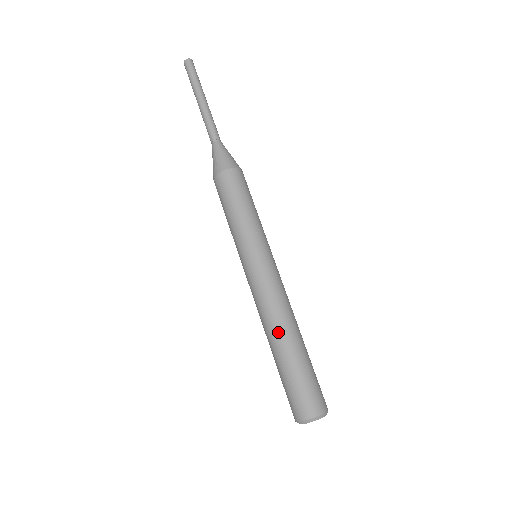
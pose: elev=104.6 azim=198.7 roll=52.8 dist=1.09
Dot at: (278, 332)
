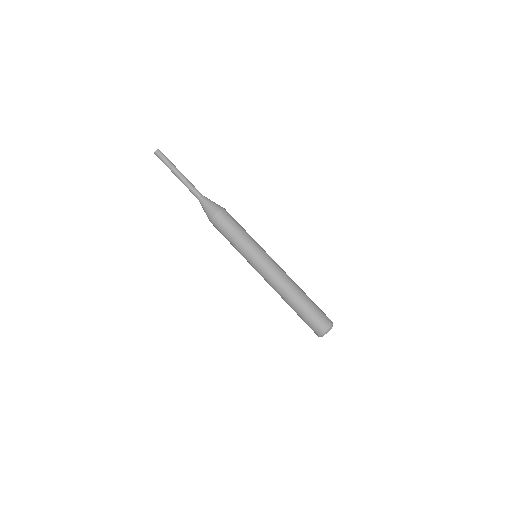
Dot at: (290, 292)
